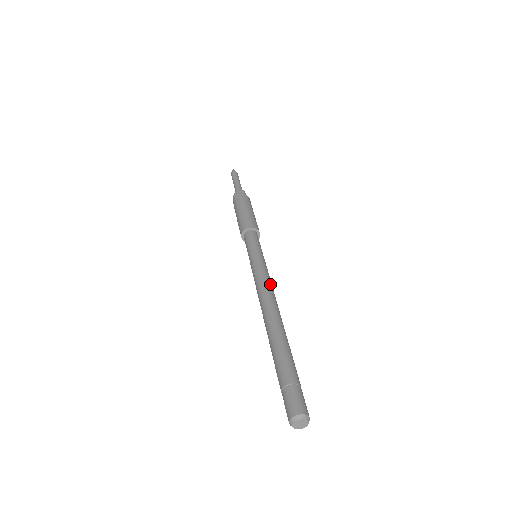
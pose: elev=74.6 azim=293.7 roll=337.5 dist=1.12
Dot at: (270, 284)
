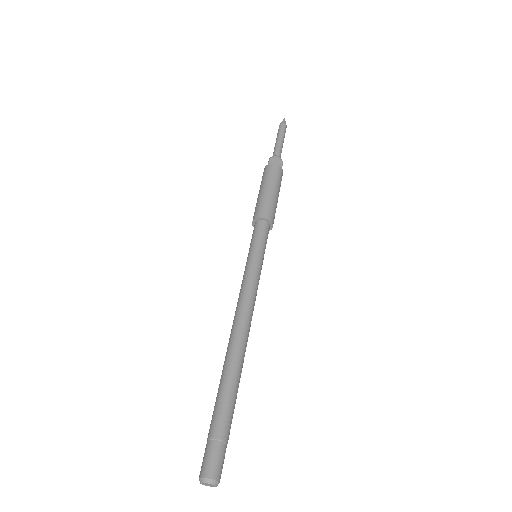
Dot at: (254, 305)
